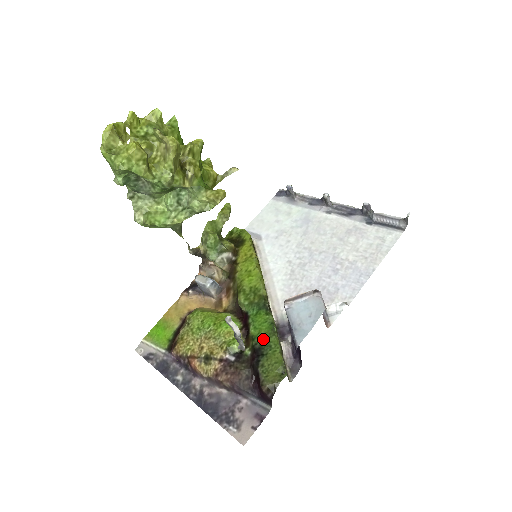
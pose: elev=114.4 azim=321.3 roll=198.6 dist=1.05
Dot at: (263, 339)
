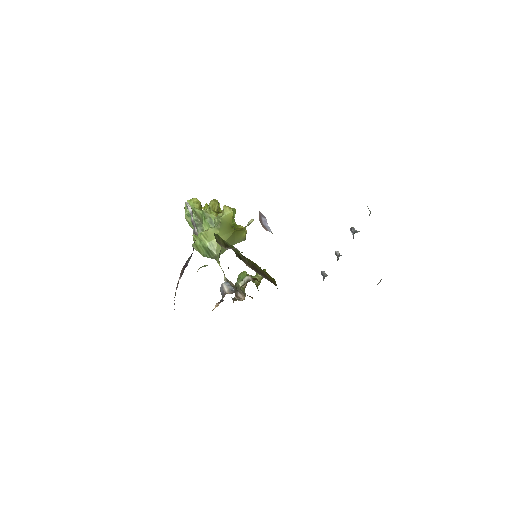
Dot at: occluded
